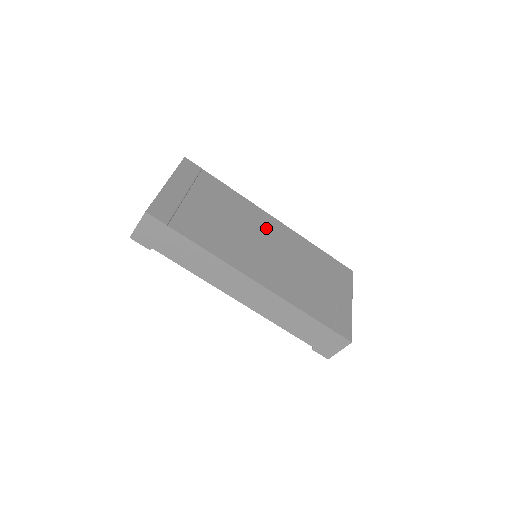
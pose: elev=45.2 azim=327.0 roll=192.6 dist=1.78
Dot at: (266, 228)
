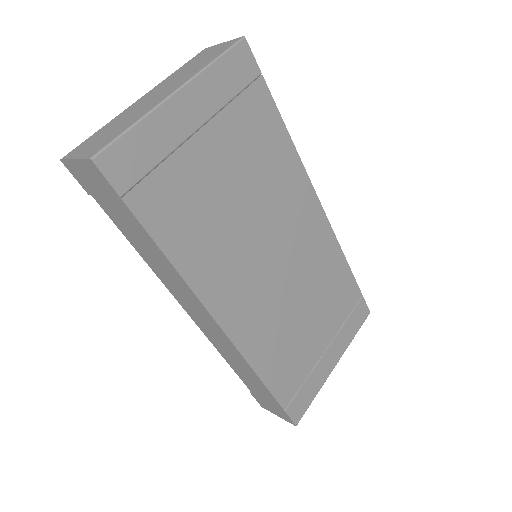
Dot at: (297, 224)
